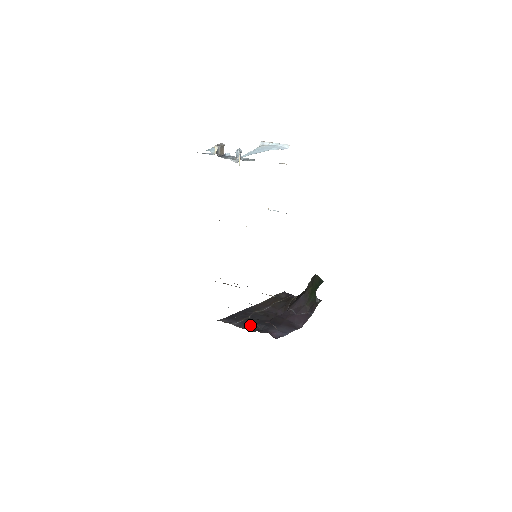
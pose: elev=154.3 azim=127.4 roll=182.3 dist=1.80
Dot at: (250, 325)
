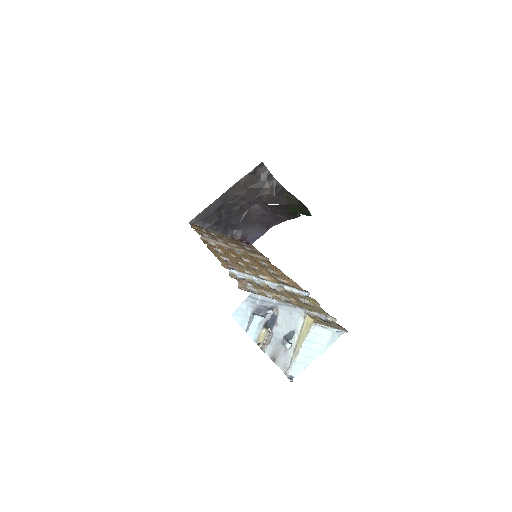
Dot at: (223, 226)
